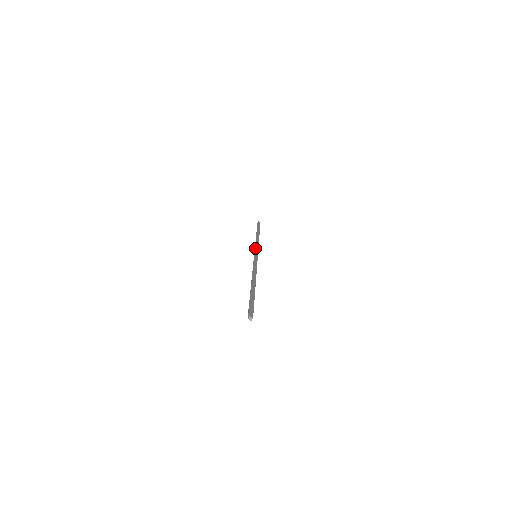
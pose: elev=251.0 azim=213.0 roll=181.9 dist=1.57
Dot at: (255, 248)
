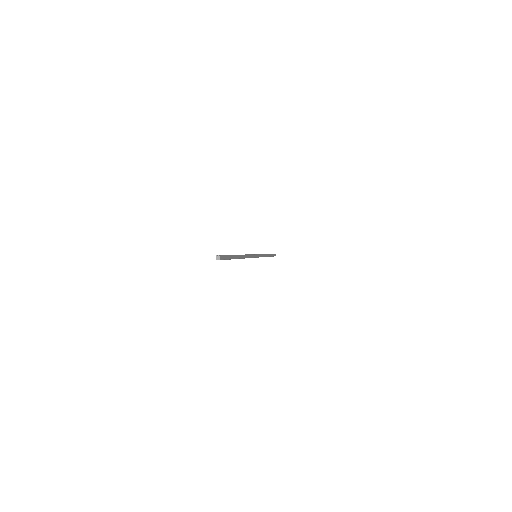
Dot at: (260, 254)
